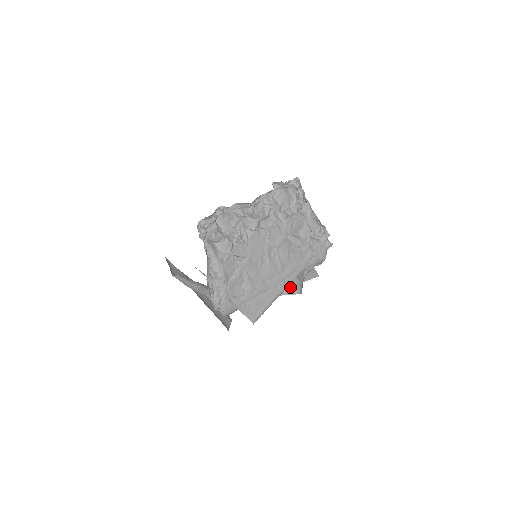
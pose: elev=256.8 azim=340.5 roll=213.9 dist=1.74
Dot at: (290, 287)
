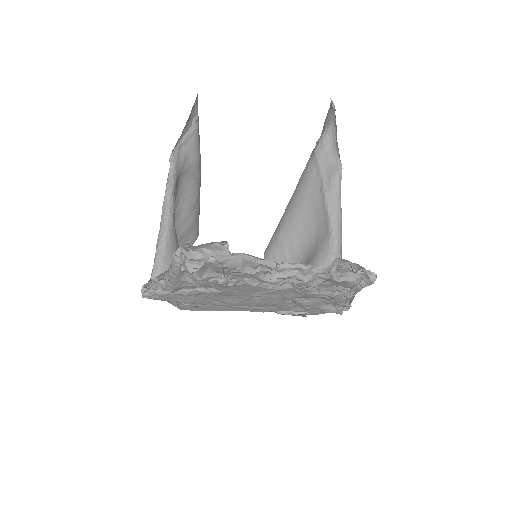
Dot at: occluded
